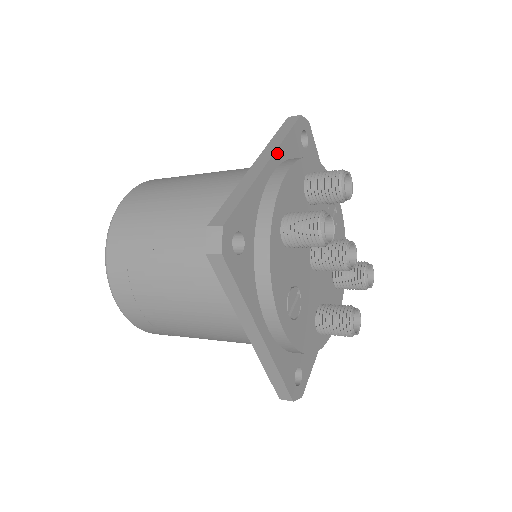
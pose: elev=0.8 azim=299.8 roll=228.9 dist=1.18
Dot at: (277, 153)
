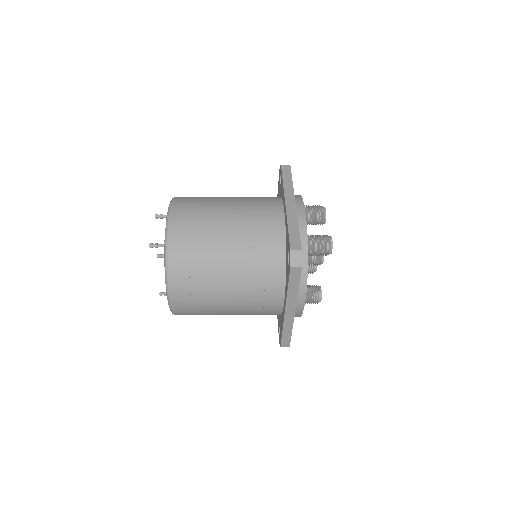
Dot at: (294, 196)
